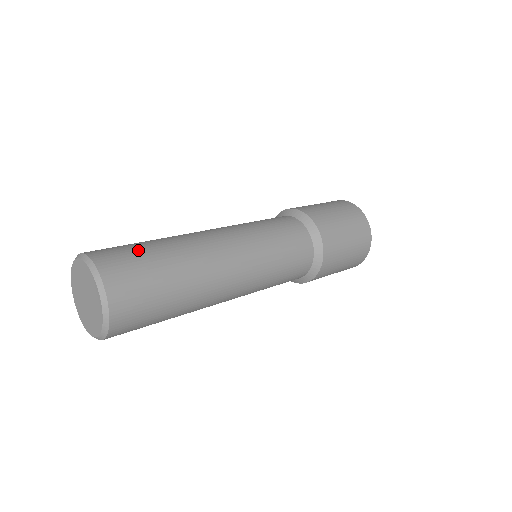
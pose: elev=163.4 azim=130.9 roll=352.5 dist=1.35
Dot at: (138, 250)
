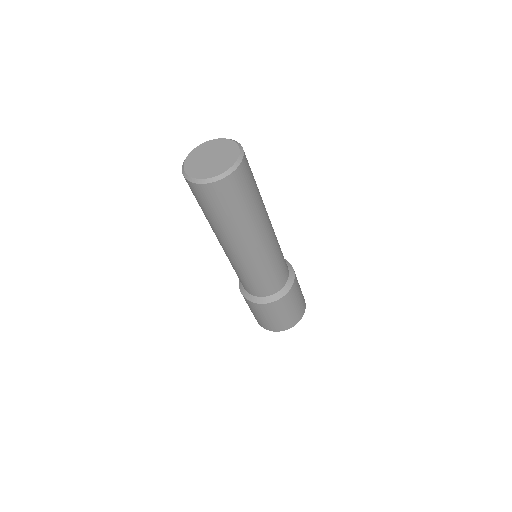
Dot at: occluded
